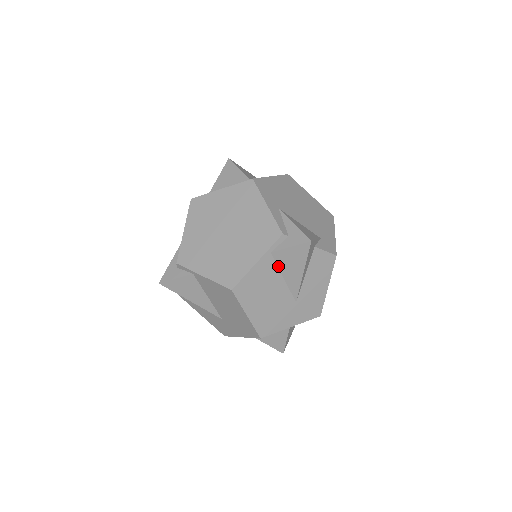
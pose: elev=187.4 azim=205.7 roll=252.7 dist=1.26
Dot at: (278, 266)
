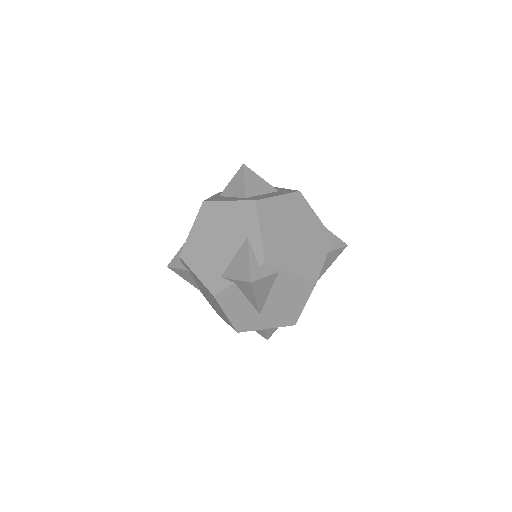
Dot at: occluded
